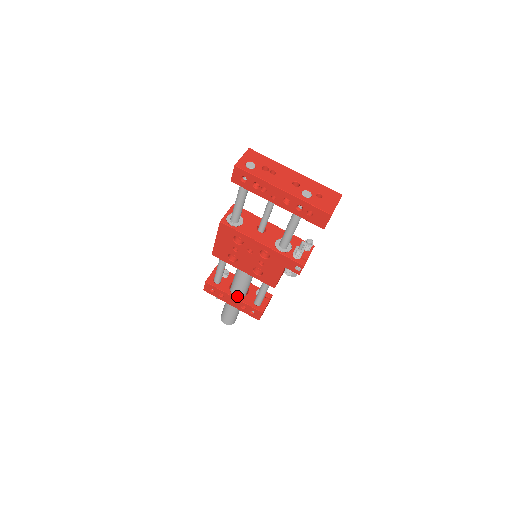
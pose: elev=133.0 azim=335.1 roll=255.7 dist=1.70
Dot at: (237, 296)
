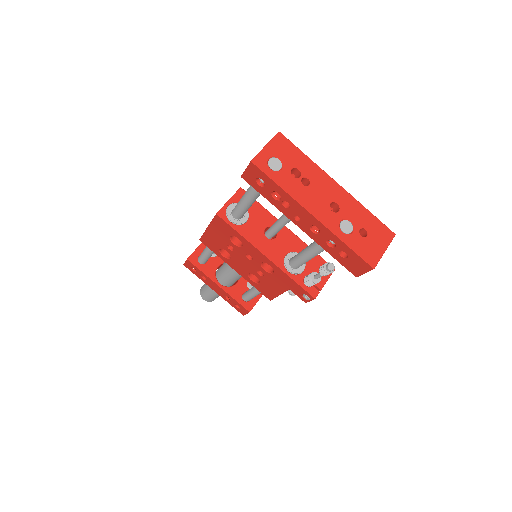
Dot at: (223, 284)
